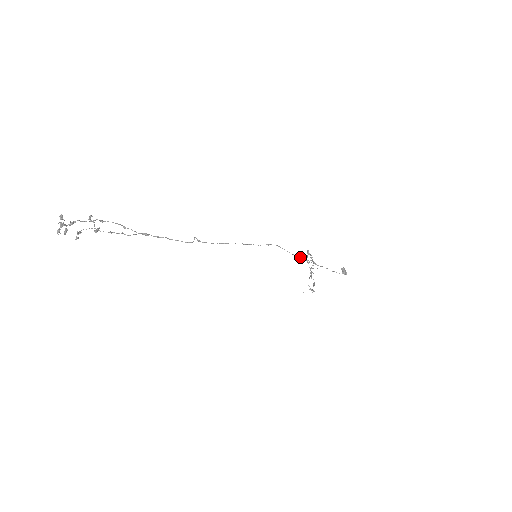
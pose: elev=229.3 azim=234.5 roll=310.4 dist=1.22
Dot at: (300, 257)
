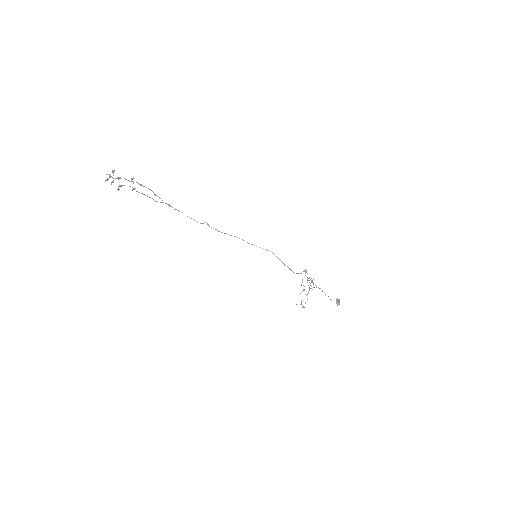
Dot at: occluded
